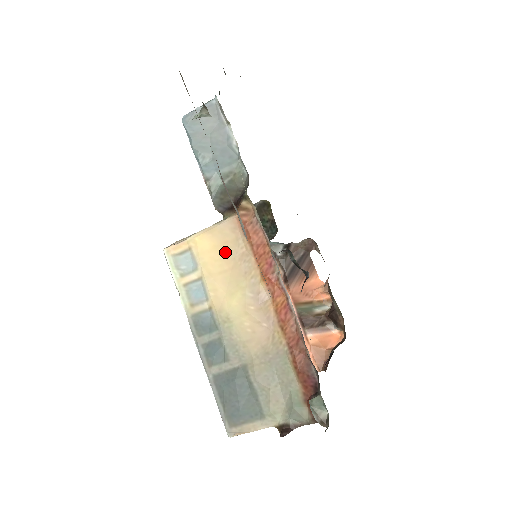
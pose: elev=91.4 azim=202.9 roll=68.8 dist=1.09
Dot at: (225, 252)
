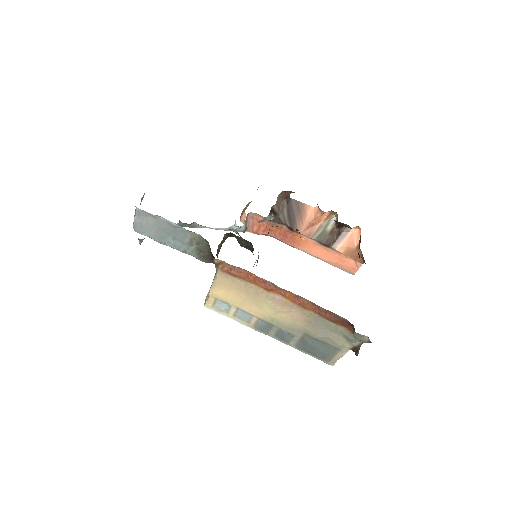
Dot at: (235, 290)
